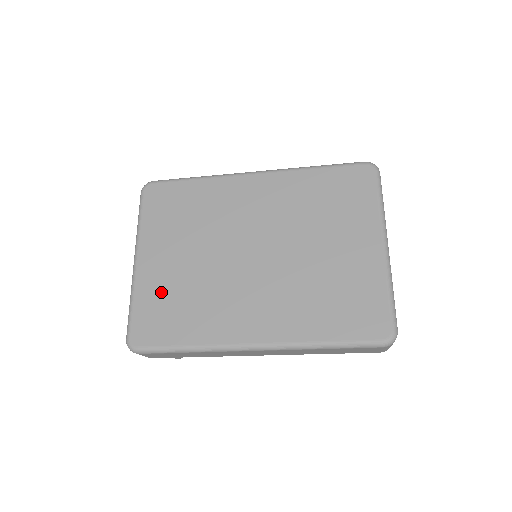
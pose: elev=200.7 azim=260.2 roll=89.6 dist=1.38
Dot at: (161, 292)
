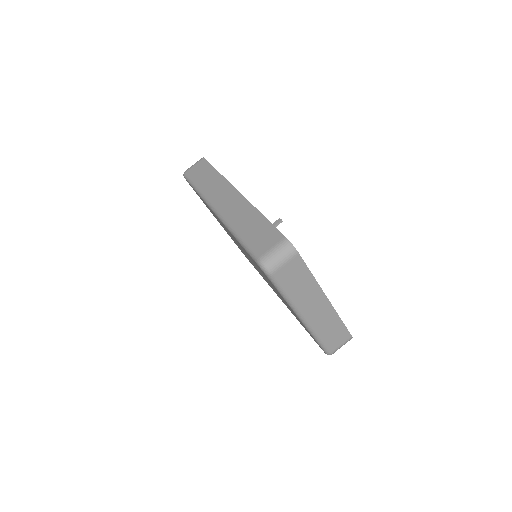
Dot at: occluded
